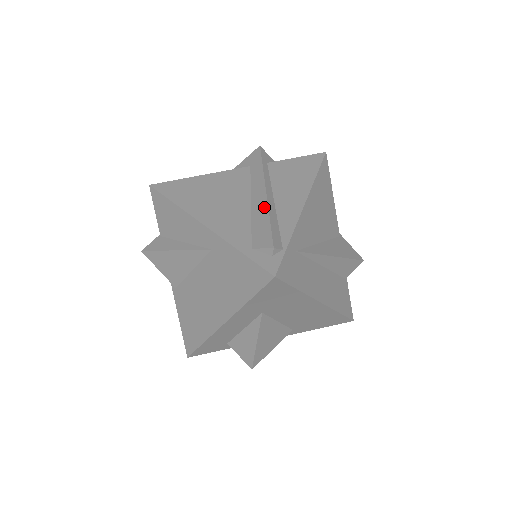
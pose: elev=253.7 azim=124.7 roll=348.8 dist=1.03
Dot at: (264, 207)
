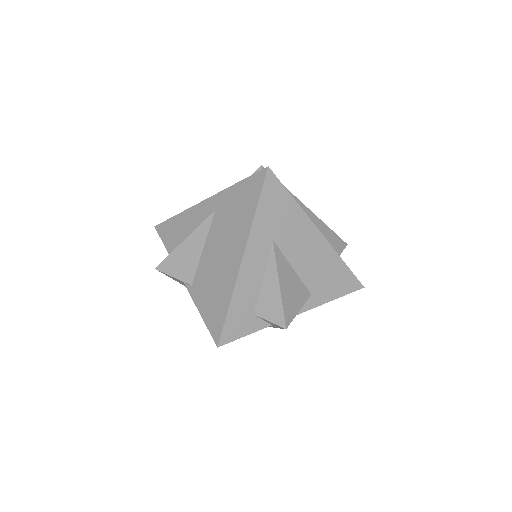
Dot at: occluded
